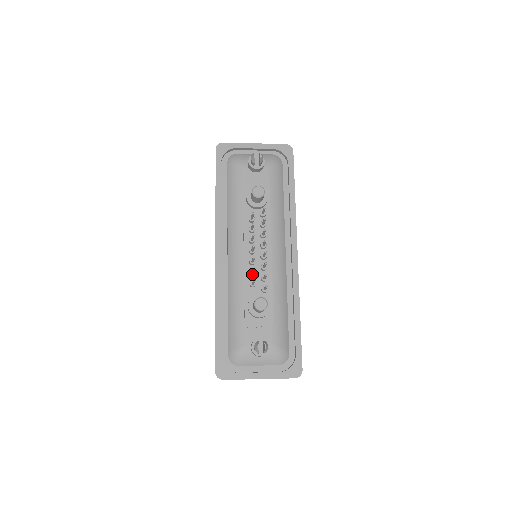
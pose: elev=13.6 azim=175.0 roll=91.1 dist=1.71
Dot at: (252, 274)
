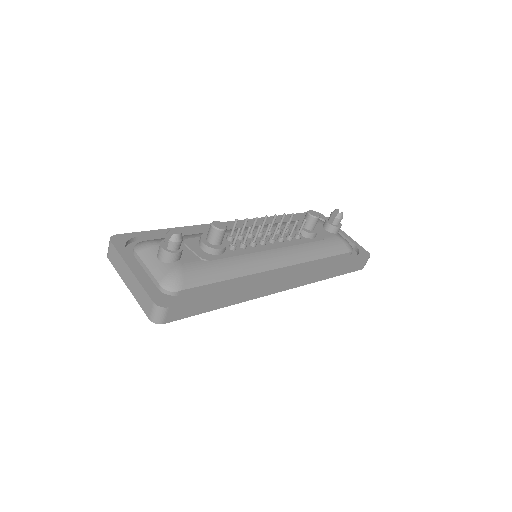
Dot at: (239, 234)
